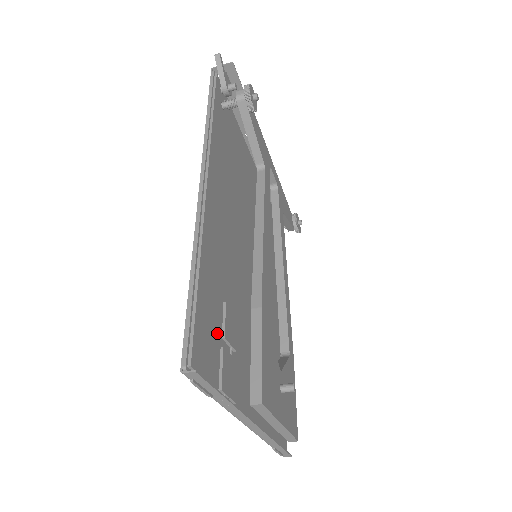
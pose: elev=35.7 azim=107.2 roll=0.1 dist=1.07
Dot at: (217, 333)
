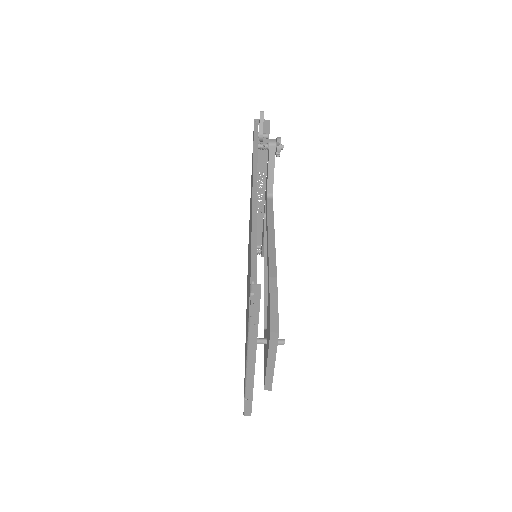
Dot at: occluded
